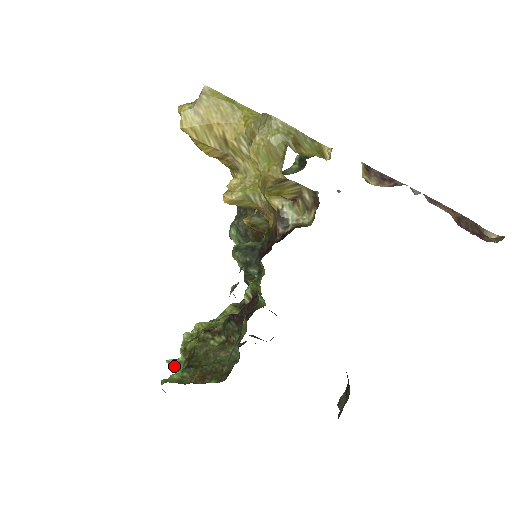
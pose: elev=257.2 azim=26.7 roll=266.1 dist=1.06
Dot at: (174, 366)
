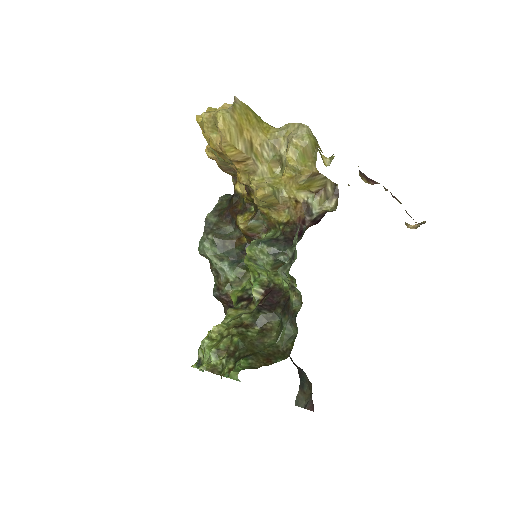
Dot at: (210, 370)
